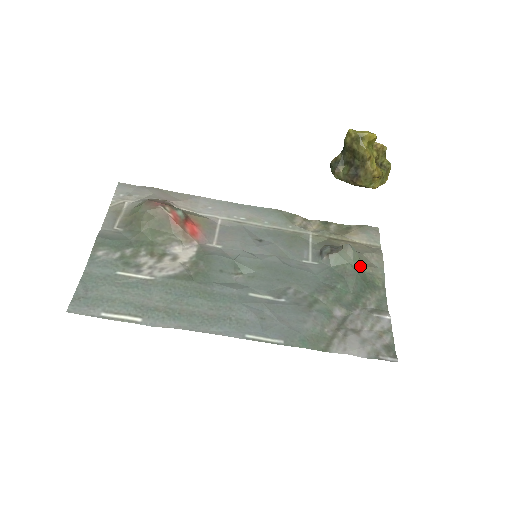
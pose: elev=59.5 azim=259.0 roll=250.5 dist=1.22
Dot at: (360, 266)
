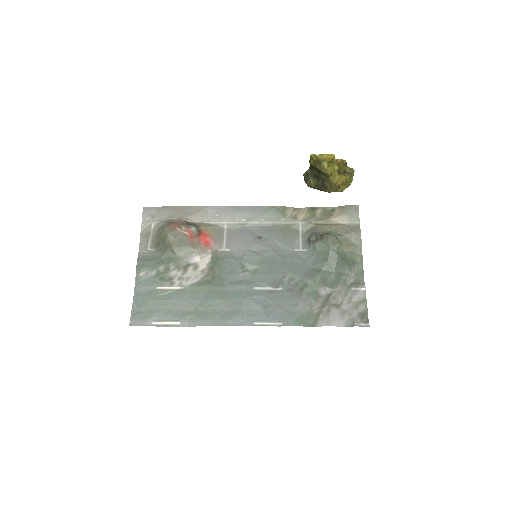
Dot at: (340, 248)
